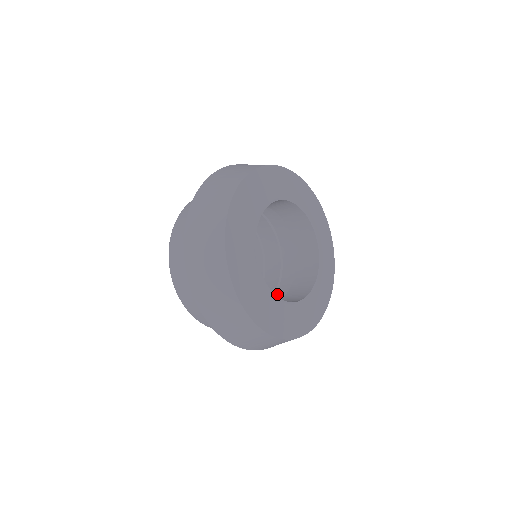
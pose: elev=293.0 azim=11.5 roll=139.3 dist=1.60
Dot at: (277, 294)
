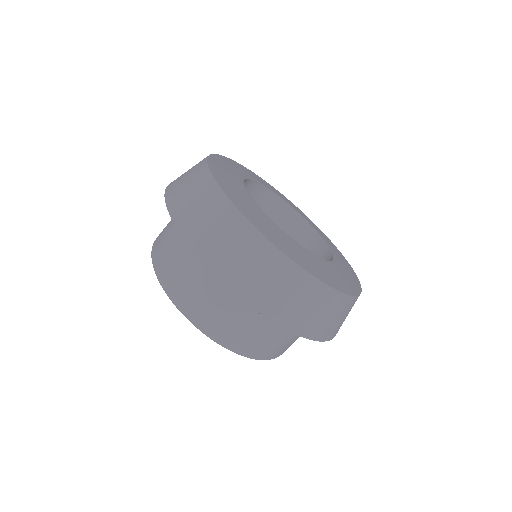
Dot at: occluded
